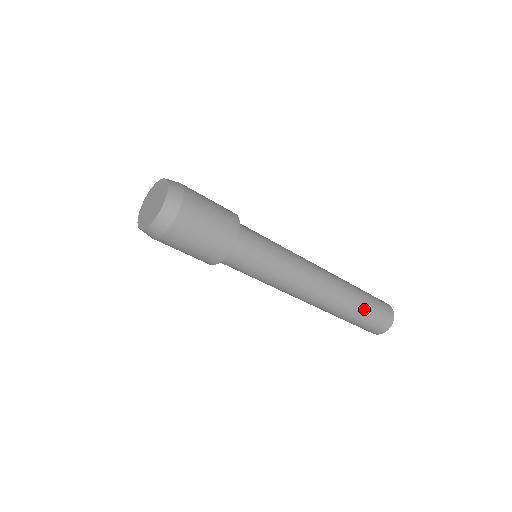
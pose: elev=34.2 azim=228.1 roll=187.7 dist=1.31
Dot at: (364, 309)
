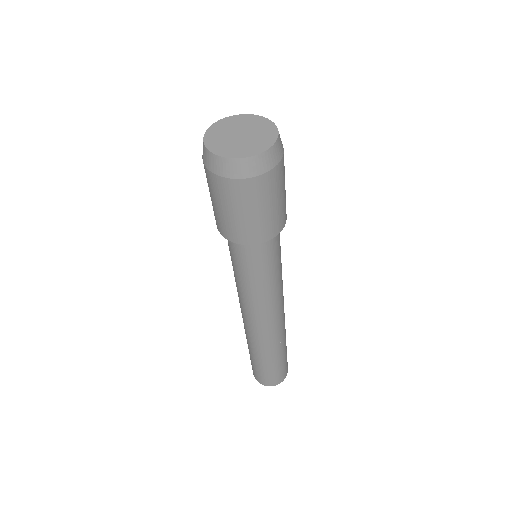
Dot at: occluded
